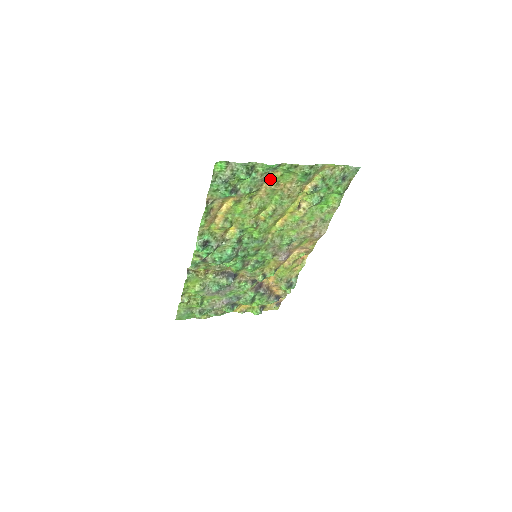
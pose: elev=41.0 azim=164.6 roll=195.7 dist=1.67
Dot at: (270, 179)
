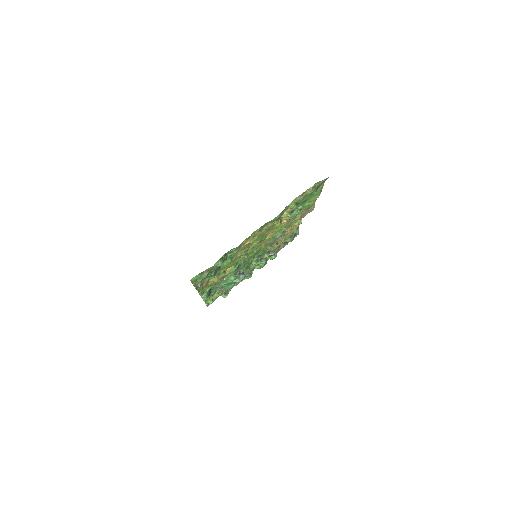
Dot at: (245, 241)
